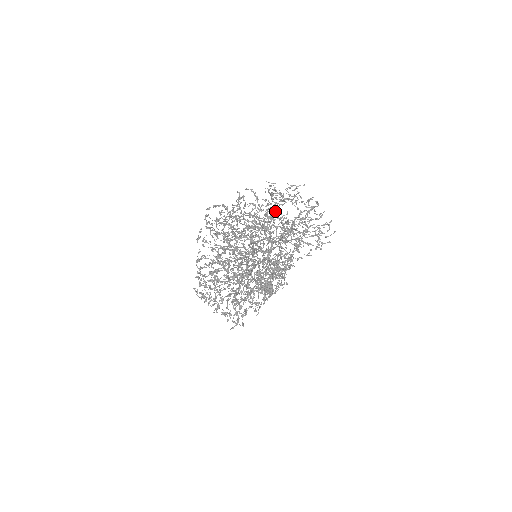
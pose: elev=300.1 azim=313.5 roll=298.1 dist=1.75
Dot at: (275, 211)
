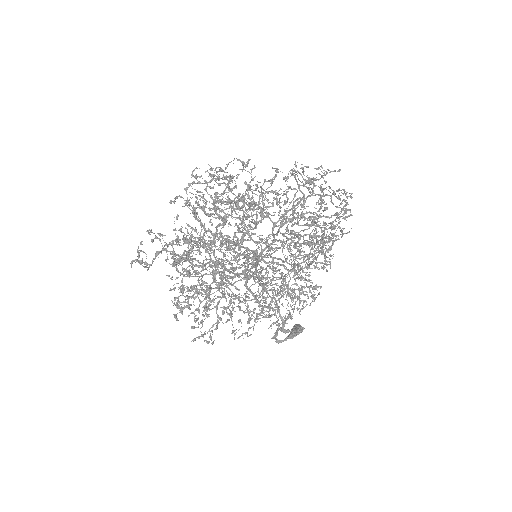
Dot at: (298, 203)
